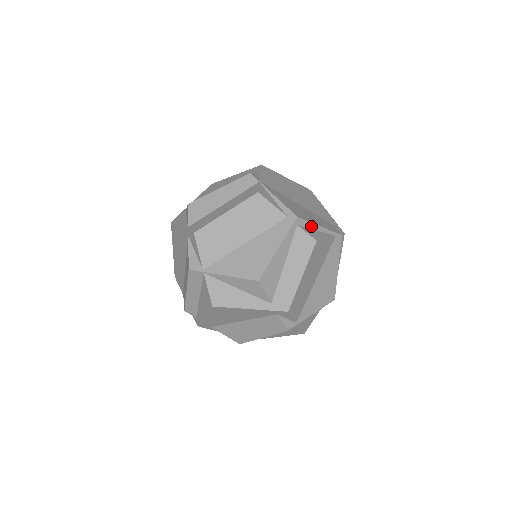
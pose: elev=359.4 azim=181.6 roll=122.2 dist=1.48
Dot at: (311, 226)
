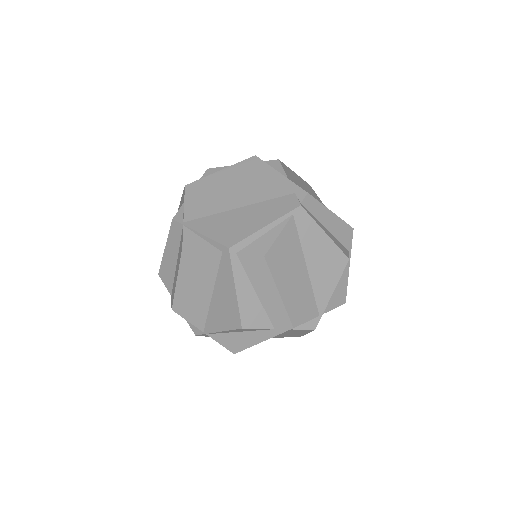
Dot at: (253, 238)
